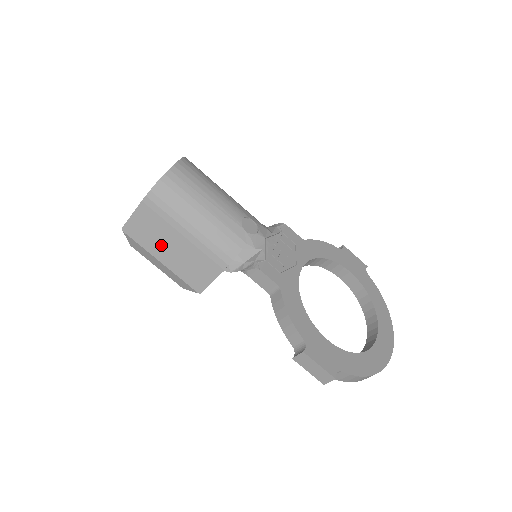
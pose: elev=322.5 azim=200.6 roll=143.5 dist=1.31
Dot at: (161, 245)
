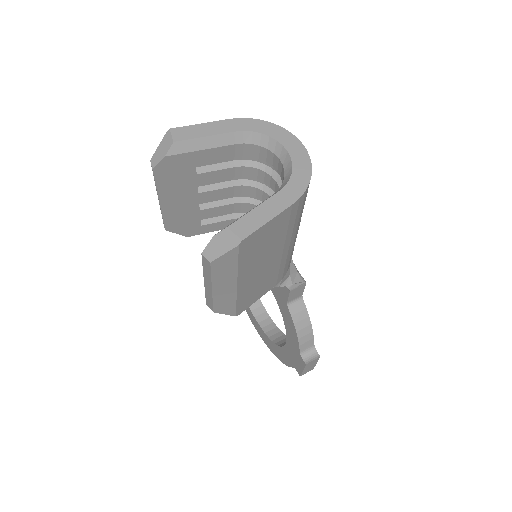
Dot at: (257, 263)
